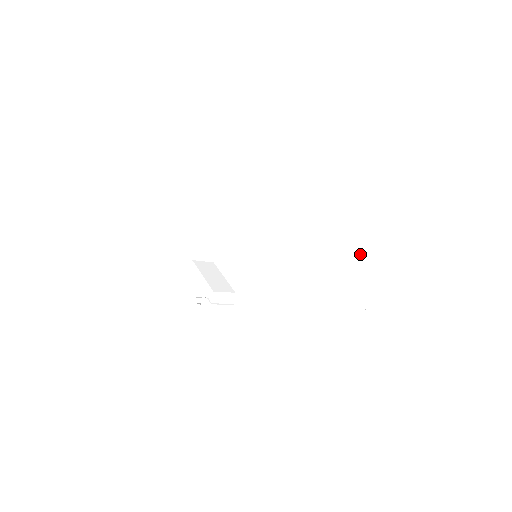
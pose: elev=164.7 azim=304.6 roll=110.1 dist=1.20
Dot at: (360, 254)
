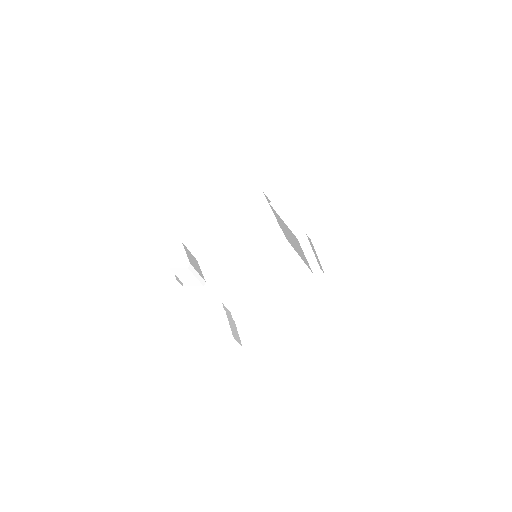
Dot at: occluded
